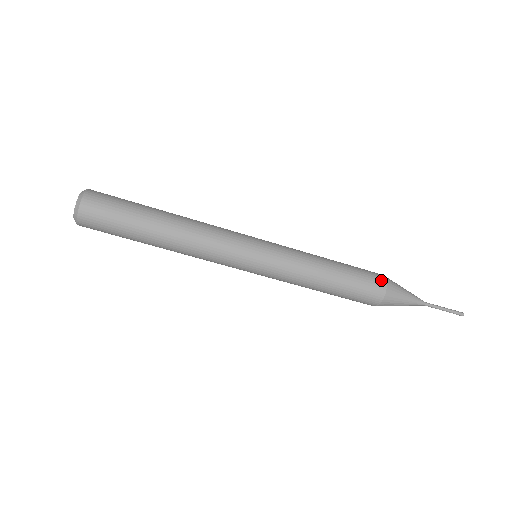
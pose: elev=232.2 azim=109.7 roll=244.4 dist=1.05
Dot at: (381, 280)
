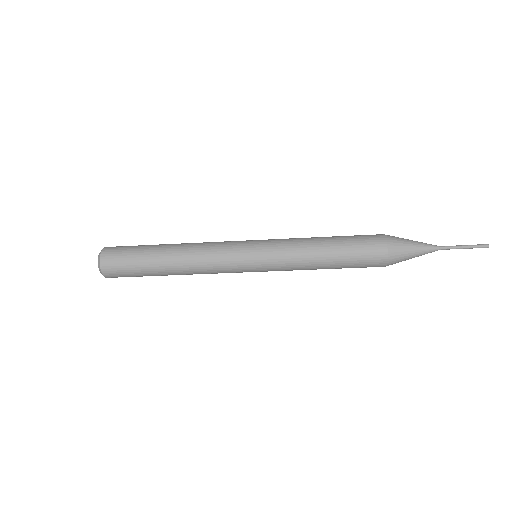
Dot at: (381, 260)
